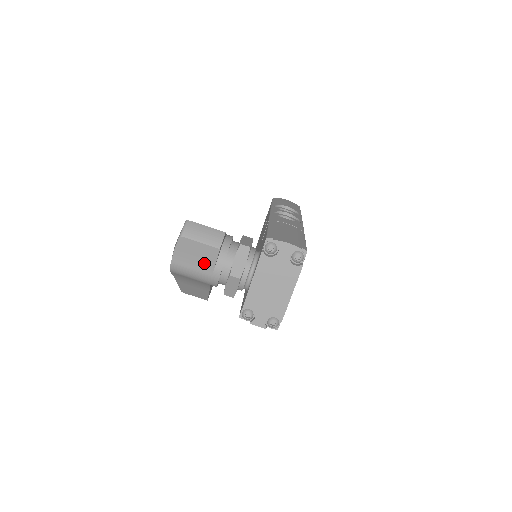
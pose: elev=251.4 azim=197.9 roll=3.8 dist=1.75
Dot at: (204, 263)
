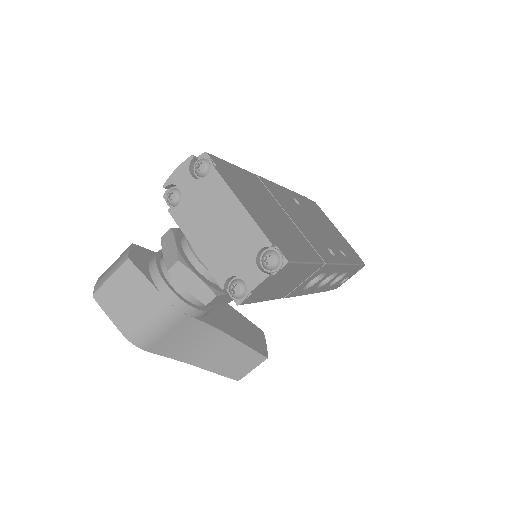
Dot at: (142, 294)
